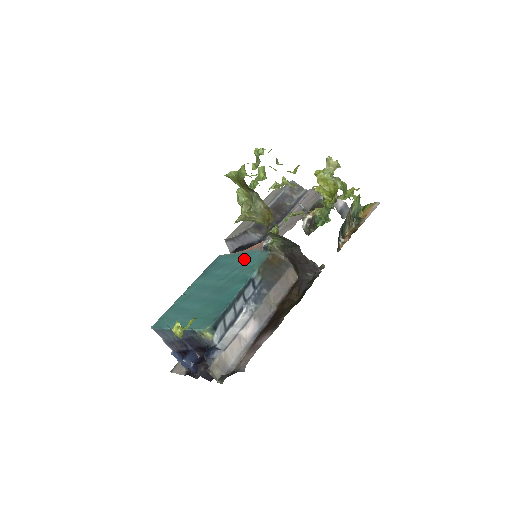
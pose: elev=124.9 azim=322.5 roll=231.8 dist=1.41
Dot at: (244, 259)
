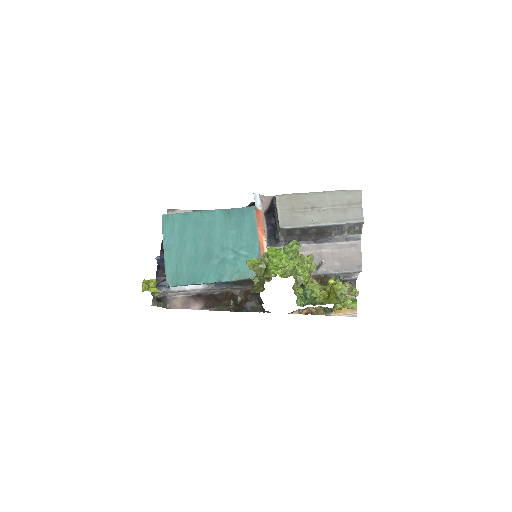
Dot at: (247, 251)
